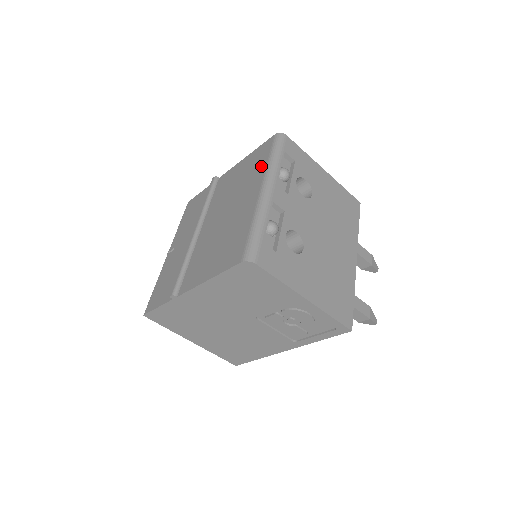
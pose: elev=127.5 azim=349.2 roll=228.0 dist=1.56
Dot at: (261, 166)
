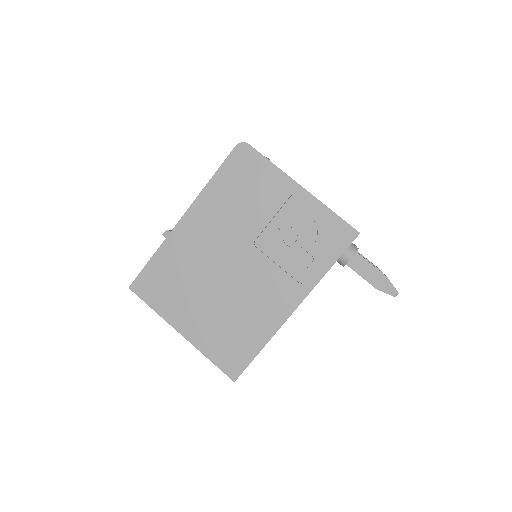
Dot at: occluded
